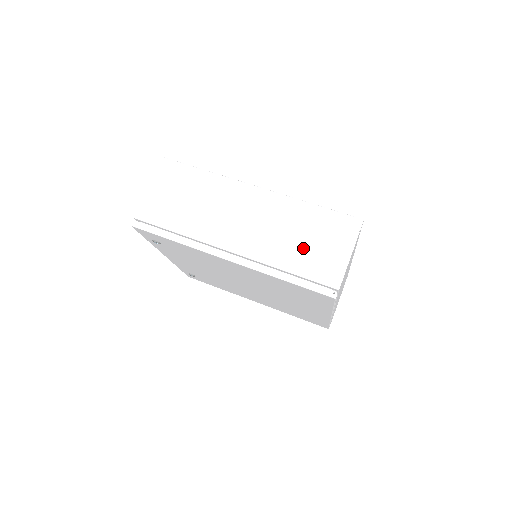
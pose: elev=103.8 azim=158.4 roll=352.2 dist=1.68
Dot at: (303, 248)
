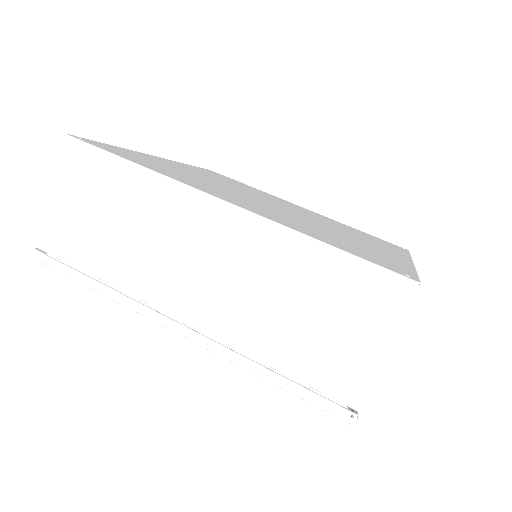
Dot at: (300, 328)
